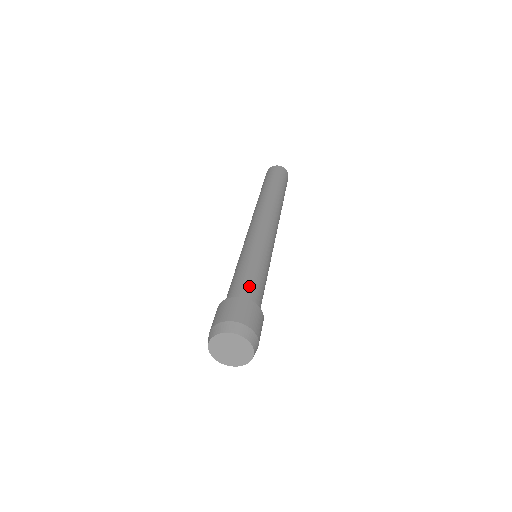
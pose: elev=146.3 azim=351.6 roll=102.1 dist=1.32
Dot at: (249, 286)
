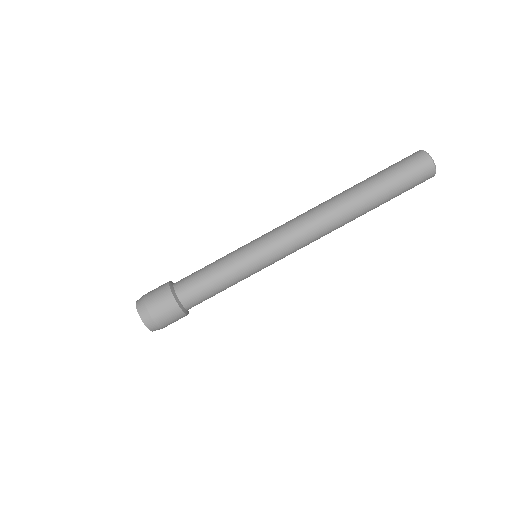
Dot at: (202, 300)
